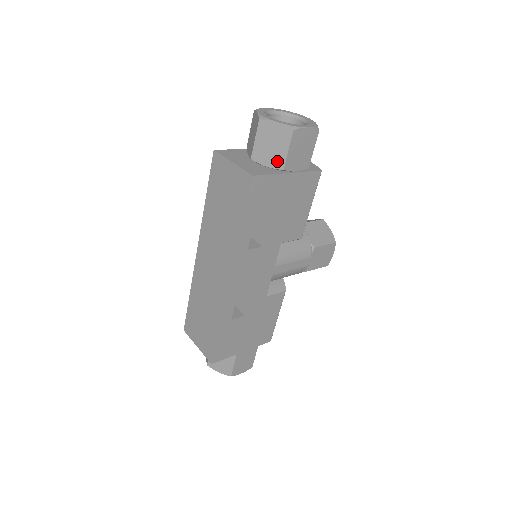
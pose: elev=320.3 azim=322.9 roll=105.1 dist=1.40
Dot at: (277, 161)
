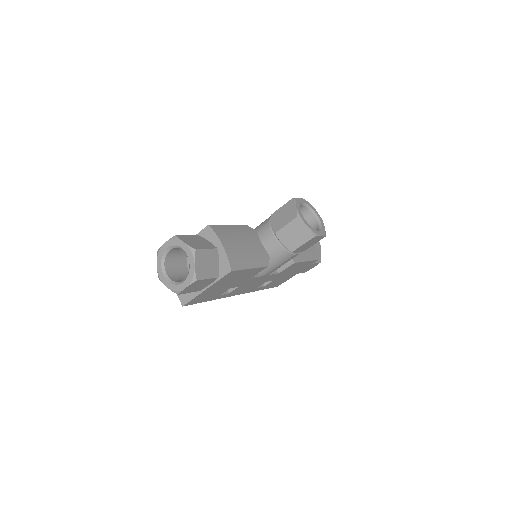
Dot at: occluded
